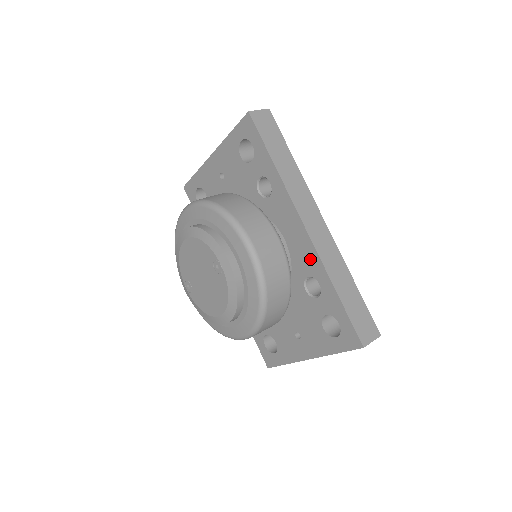
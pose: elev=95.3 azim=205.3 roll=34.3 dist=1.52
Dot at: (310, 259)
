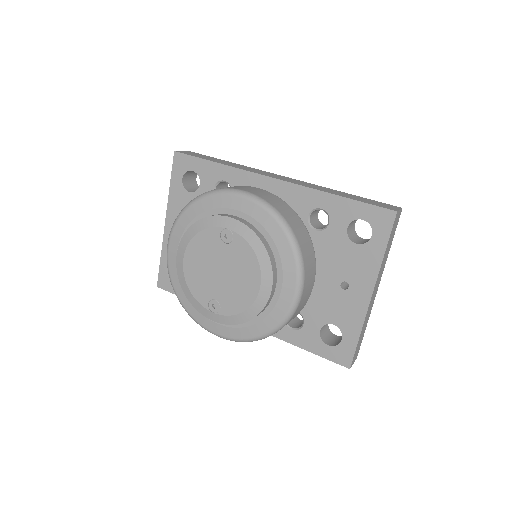
Dot at: (298, 198)
